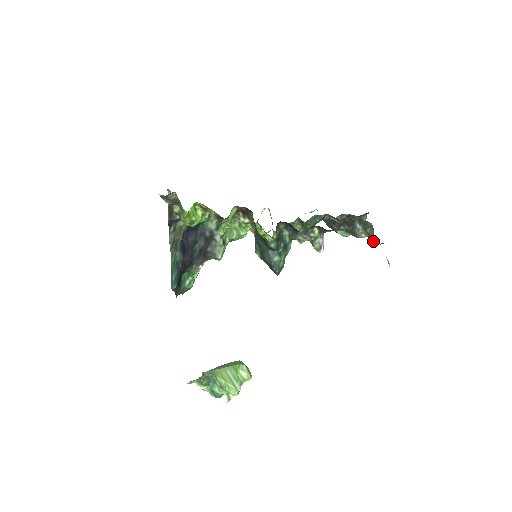
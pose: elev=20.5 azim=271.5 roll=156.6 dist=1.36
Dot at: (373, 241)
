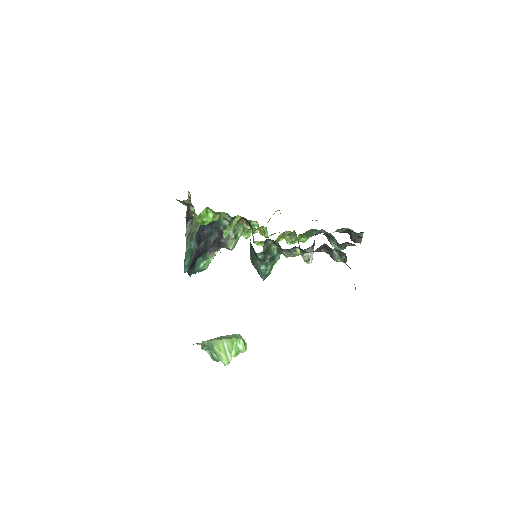
Dot at: occluded
